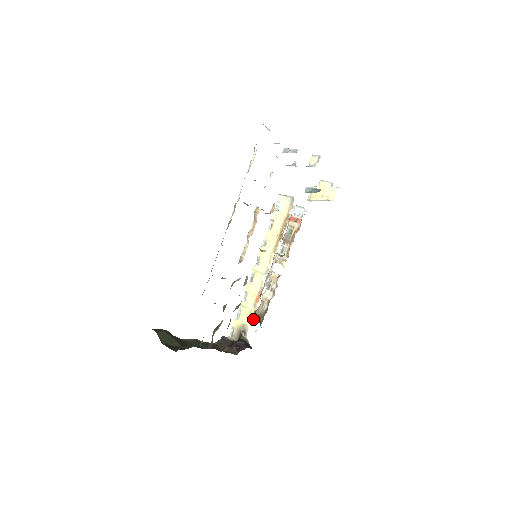
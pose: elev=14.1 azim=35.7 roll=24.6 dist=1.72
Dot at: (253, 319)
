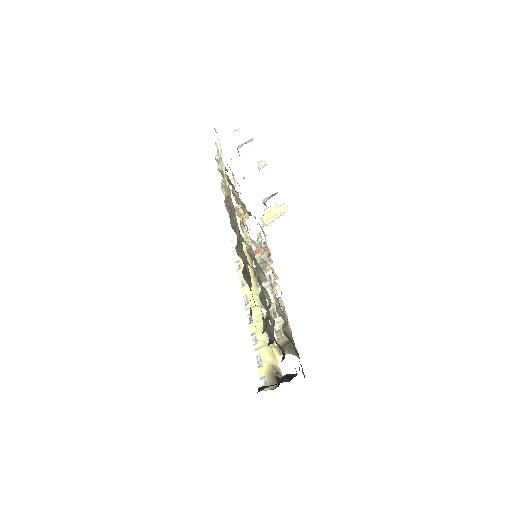
Dot at: (279, 356)
